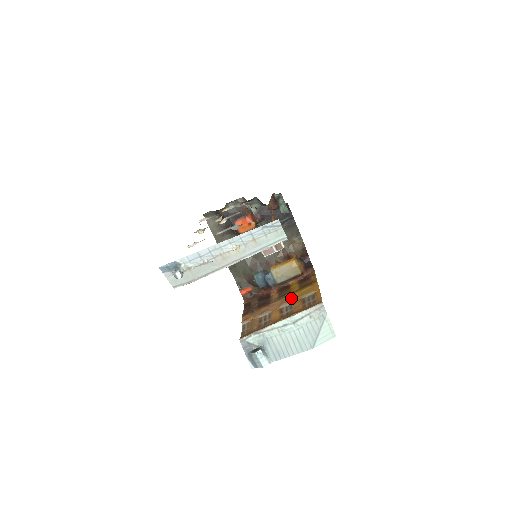
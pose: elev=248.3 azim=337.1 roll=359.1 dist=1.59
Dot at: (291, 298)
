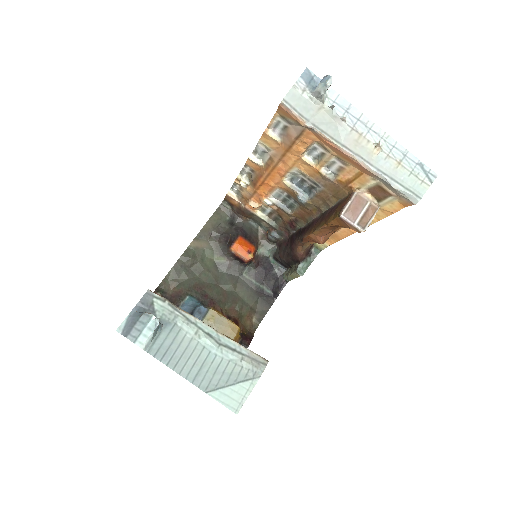
Dot at: occluded
